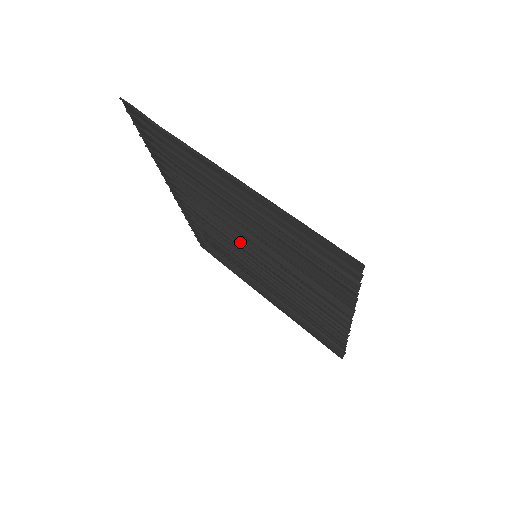
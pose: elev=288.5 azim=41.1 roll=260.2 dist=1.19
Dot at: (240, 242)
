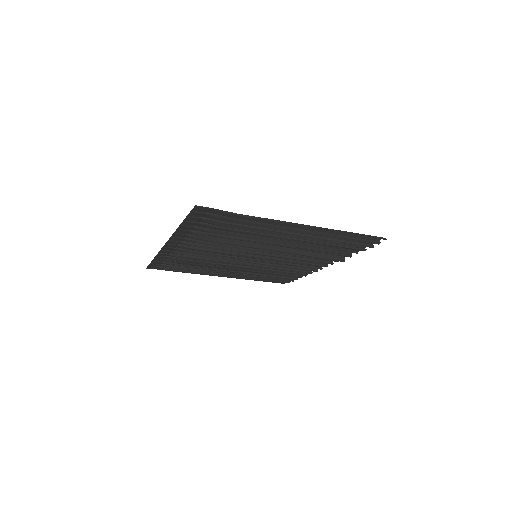
Dot at: (248, 253)
